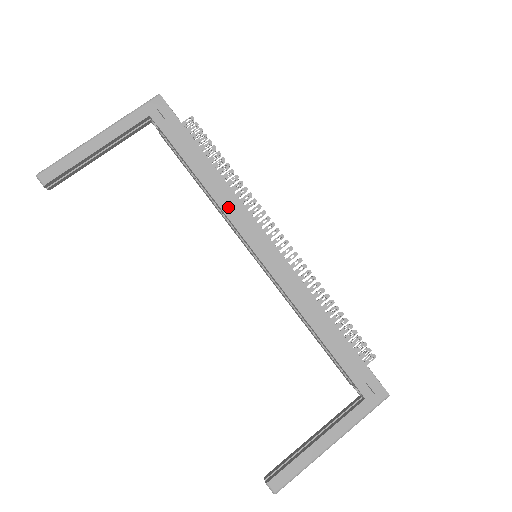
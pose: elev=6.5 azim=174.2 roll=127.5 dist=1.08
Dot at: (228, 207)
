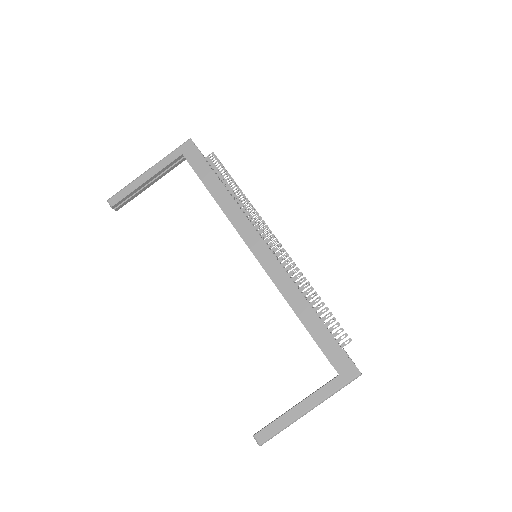
Dot at: (234, 218)
